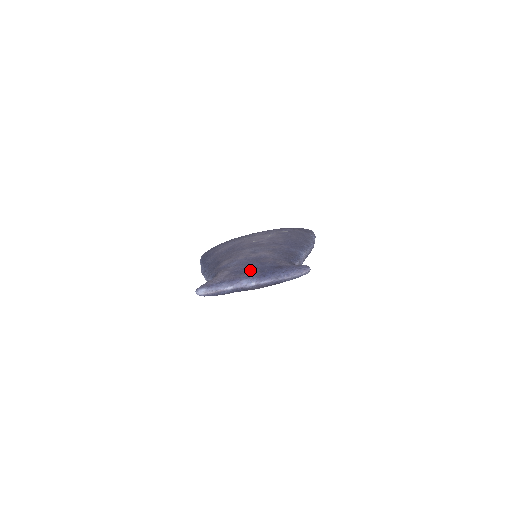
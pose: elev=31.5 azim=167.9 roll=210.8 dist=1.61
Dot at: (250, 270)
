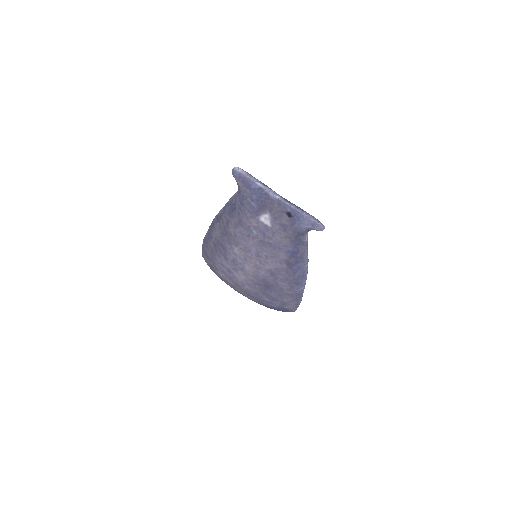
Dot at: occluded
